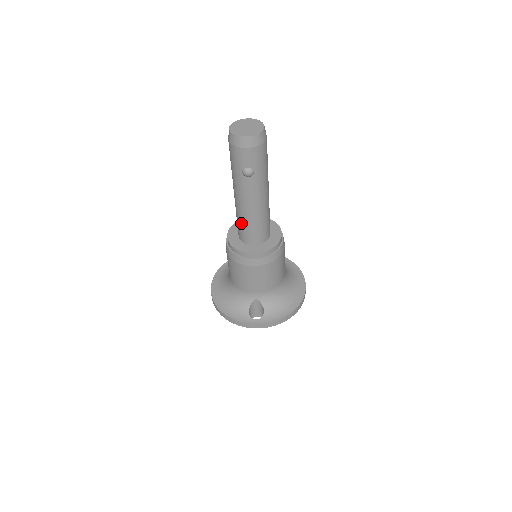
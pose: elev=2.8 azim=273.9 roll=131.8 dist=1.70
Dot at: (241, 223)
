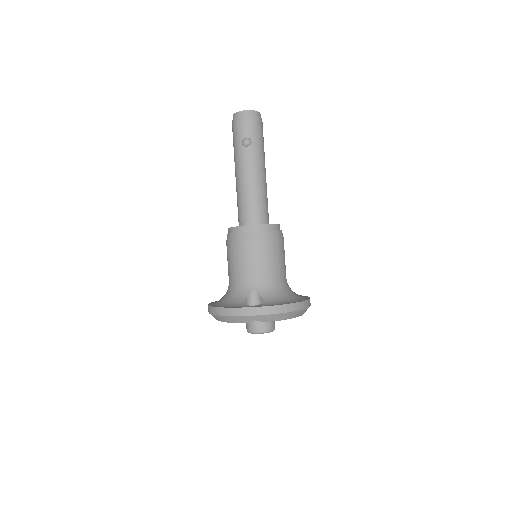
Dot at: (241, 202)
